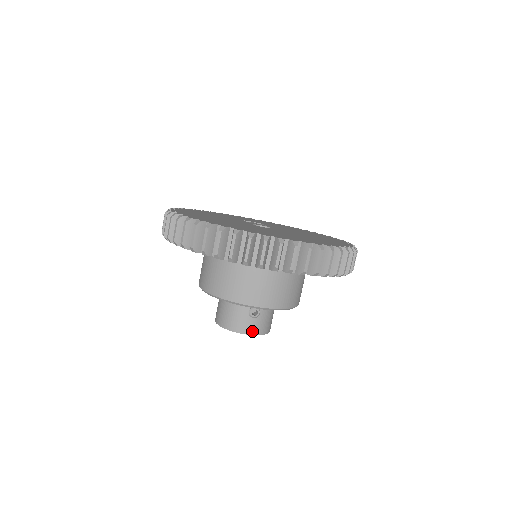
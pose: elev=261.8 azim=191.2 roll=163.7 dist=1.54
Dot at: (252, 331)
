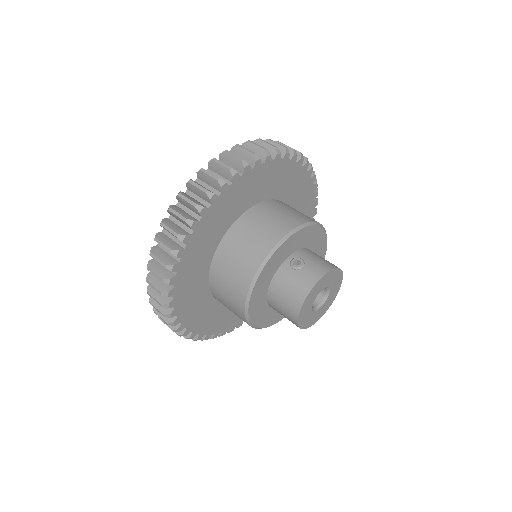
Dot at: (317, 275)
